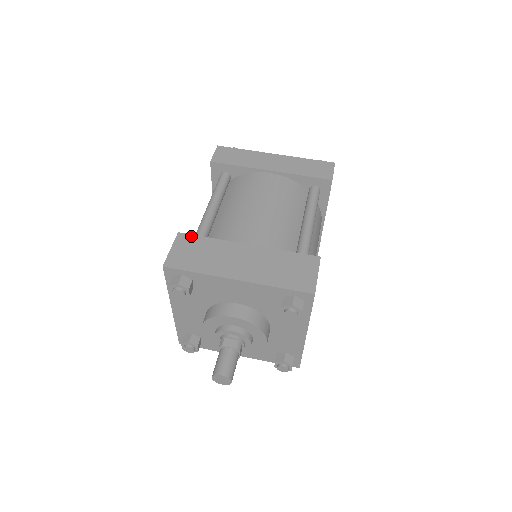
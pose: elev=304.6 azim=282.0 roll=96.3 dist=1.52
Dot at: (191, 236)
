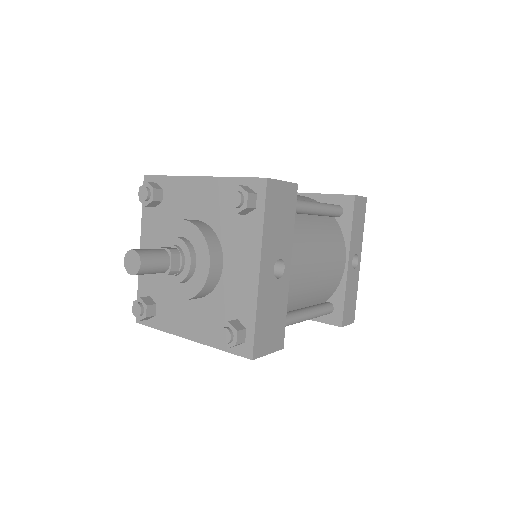
Dot at: occluded
